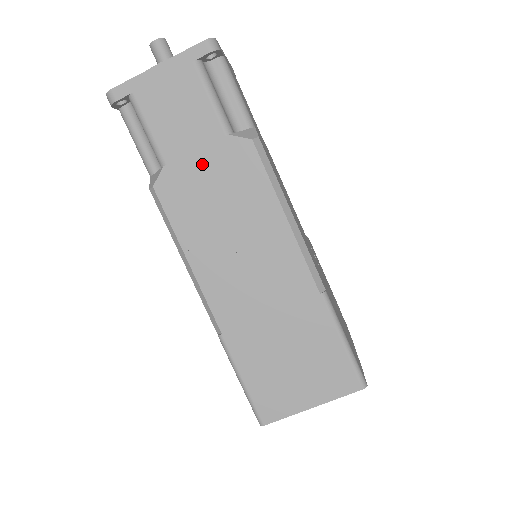
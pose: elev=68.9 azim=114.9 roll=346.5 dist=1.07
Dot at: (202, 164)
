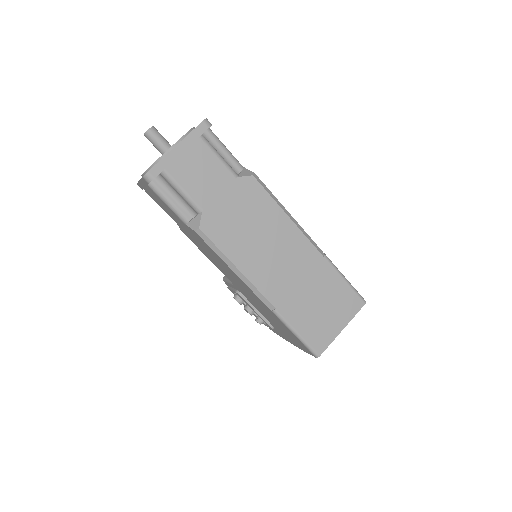
Dot at: (227, 202)
